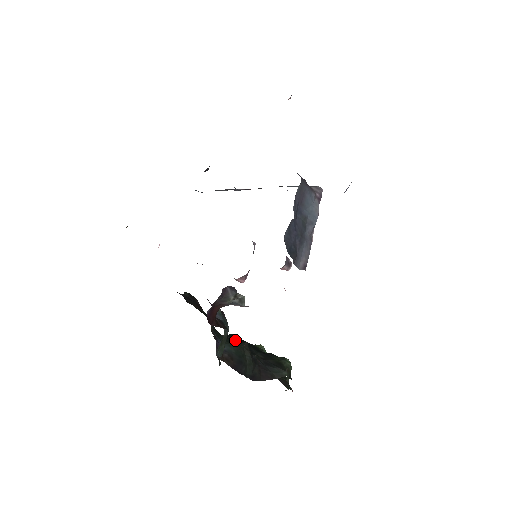
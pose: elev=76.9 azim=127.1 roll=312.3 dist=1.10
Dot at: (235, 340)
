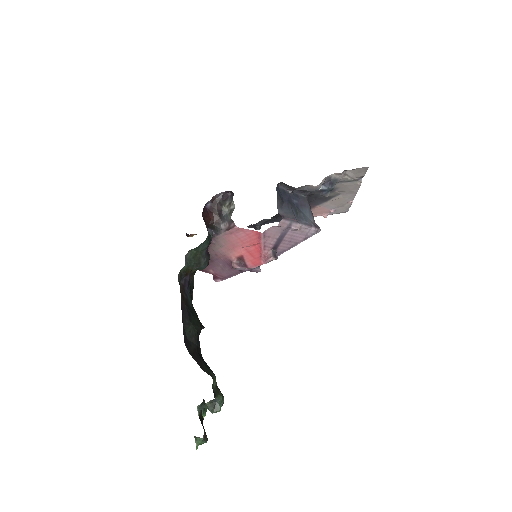
Dot at: occluded
